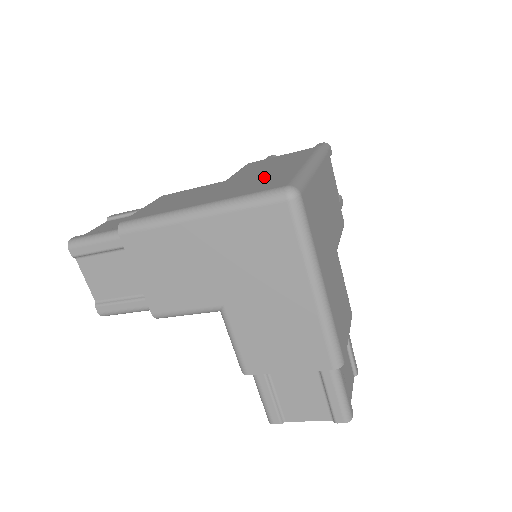
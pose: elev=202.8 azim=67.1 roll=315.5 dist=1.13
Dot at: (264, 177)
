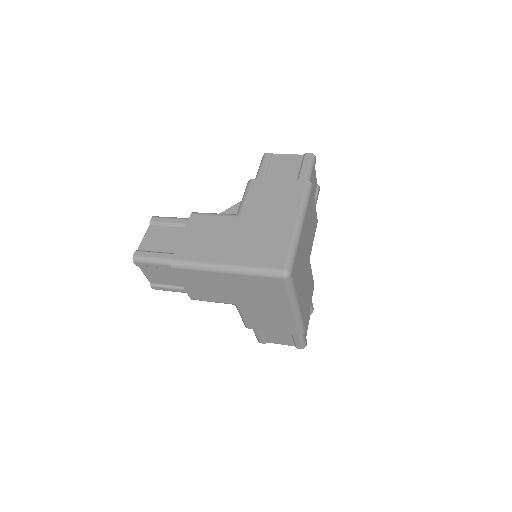
Dot at: (267, 235)
